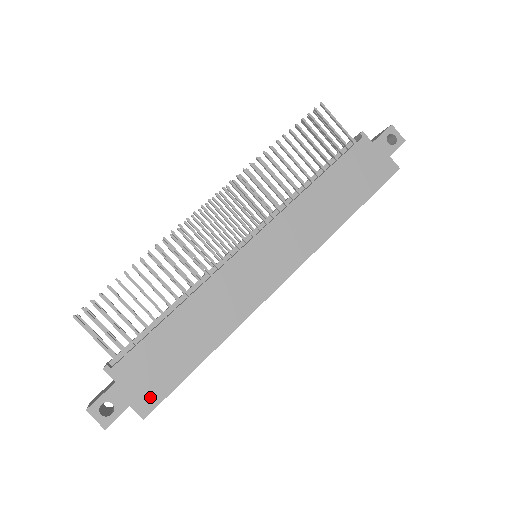
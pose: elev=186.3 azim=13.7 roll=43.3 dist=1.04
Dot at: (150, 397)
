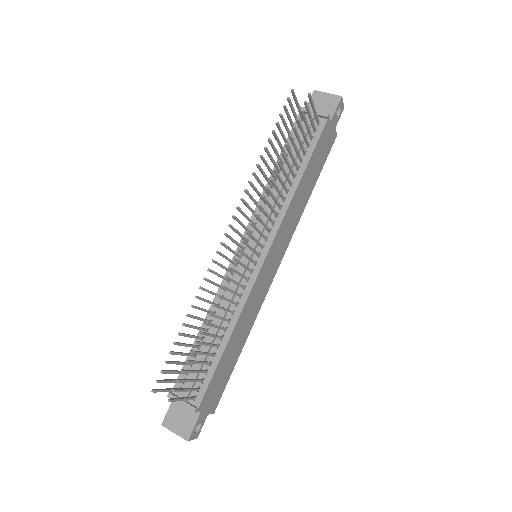
Dot at: (217, 400)
